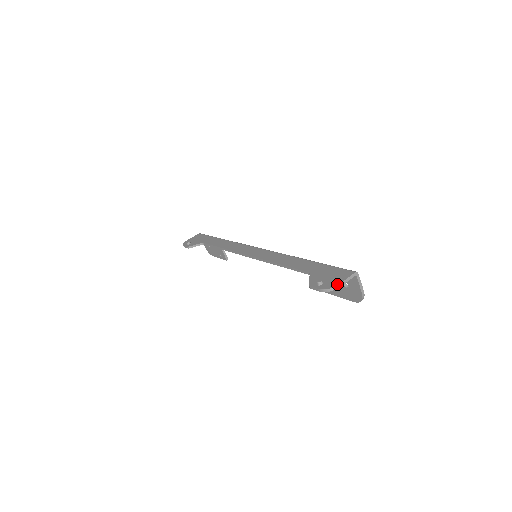
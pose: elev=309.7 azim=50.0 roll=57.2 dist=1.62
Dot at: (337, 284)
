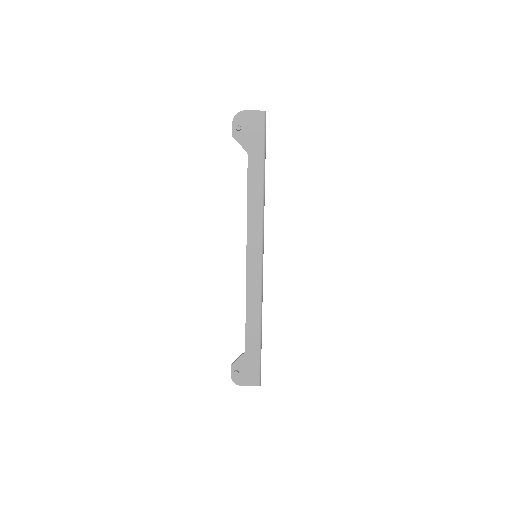
Dot at: (241, 385)
